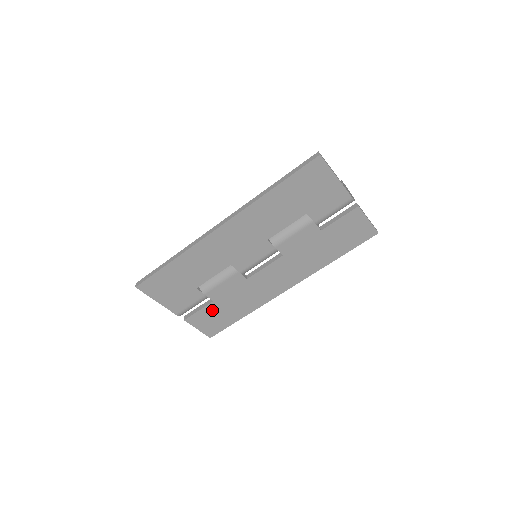
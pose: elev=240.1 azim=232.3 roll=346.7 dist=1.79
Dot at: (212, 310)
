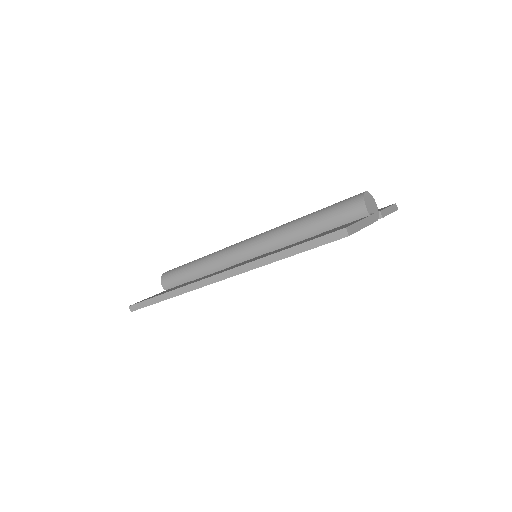
Dot at: occluded
